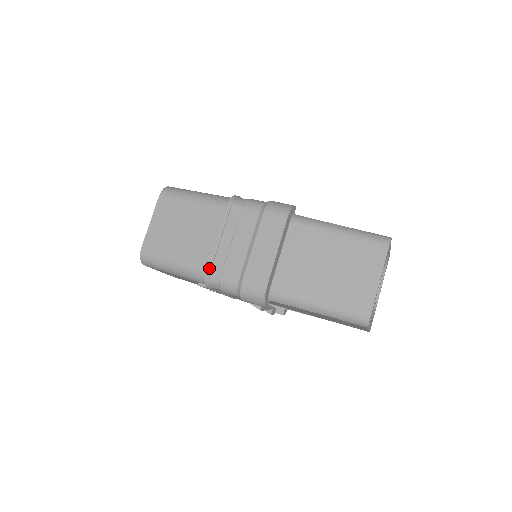
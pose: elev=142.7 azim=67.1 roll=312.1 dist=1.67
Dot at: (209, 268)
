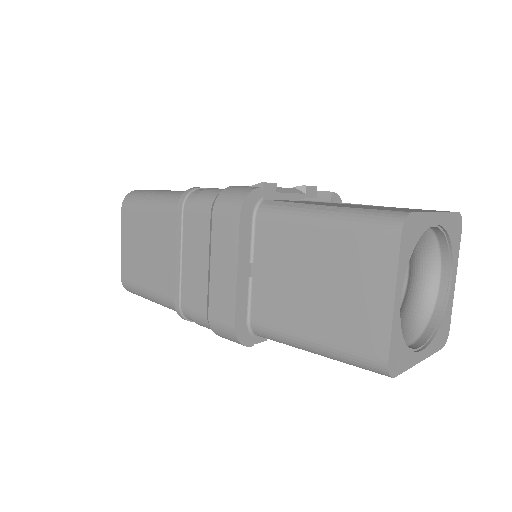
Dot at: (176, 300)
